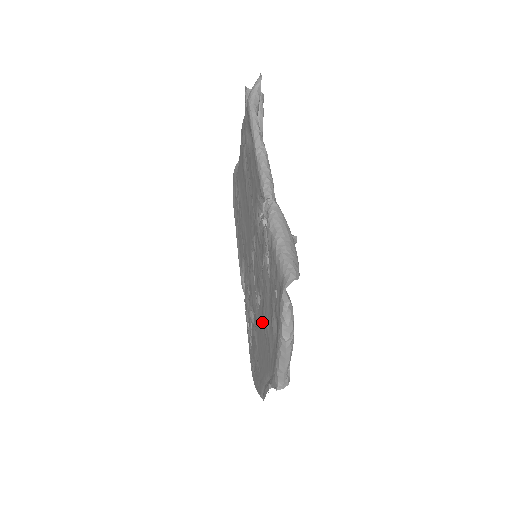
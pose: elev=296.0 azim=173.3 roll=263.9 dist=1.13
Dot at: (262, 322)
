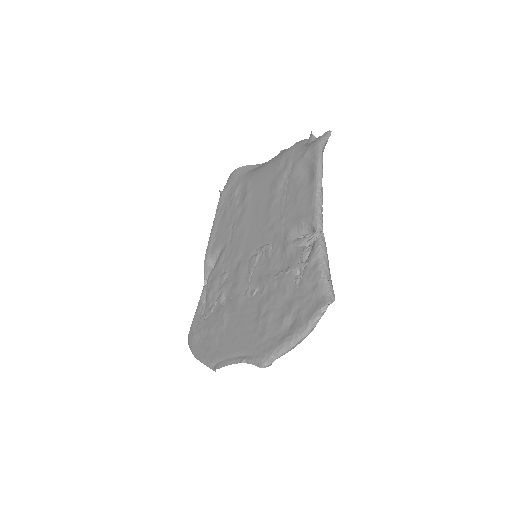
Dot at: (253, 311)
